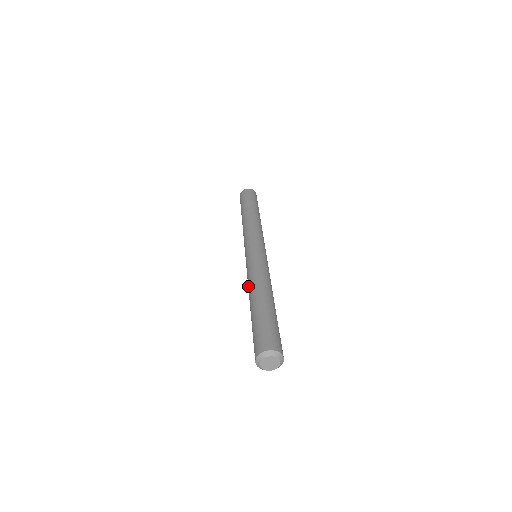
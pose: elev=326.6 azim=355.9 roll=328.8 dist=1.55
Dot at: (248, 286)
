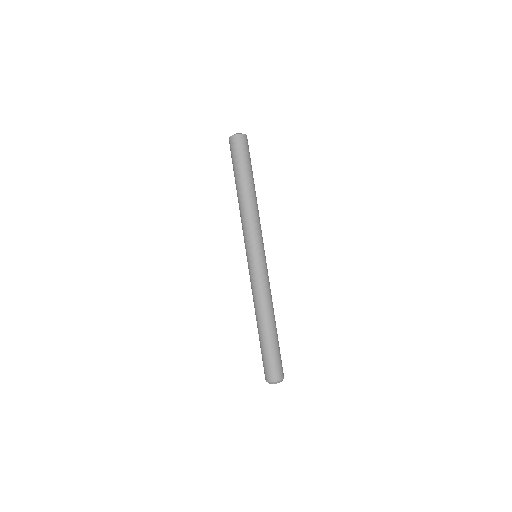
Dot at: (256, 303)
